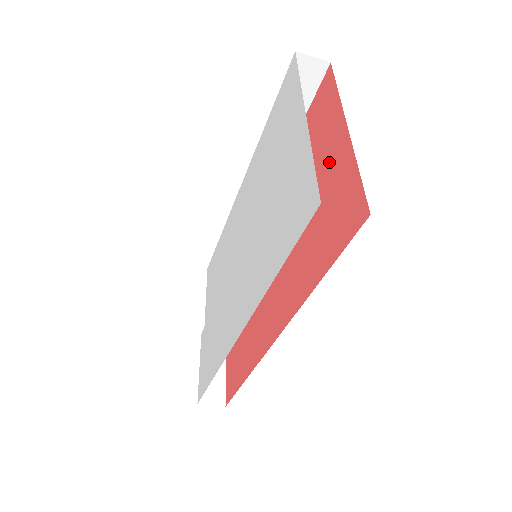
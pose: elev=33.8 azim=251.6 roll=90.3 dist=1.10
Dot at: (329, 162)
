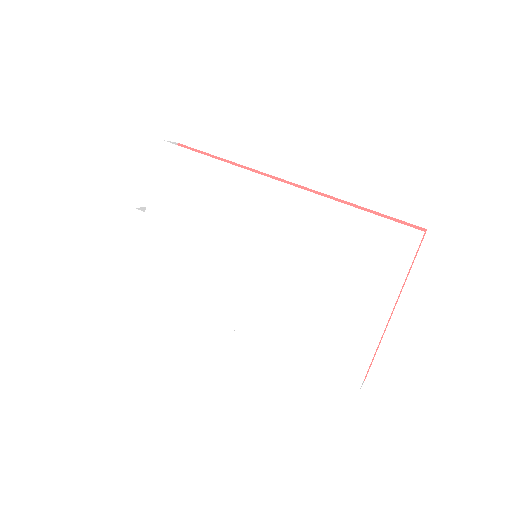
Dot at: occluded
